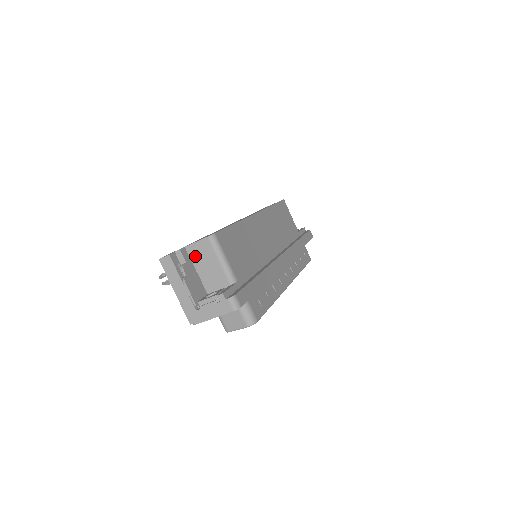
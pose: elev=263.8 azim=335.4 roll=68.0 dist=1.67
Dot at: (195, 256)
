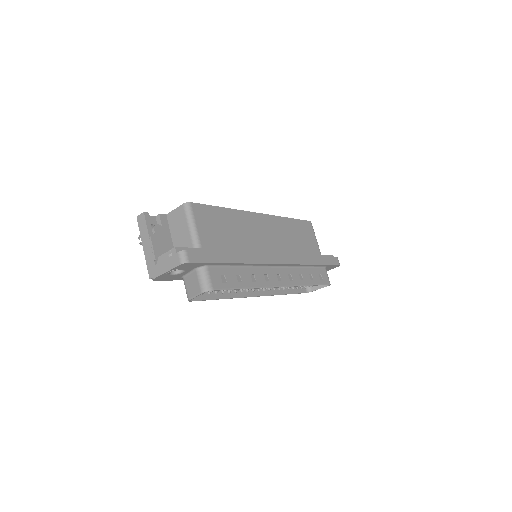
Dot at: (172, 223)
